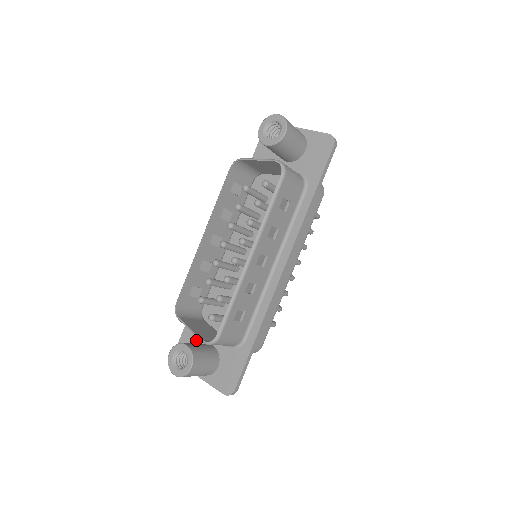
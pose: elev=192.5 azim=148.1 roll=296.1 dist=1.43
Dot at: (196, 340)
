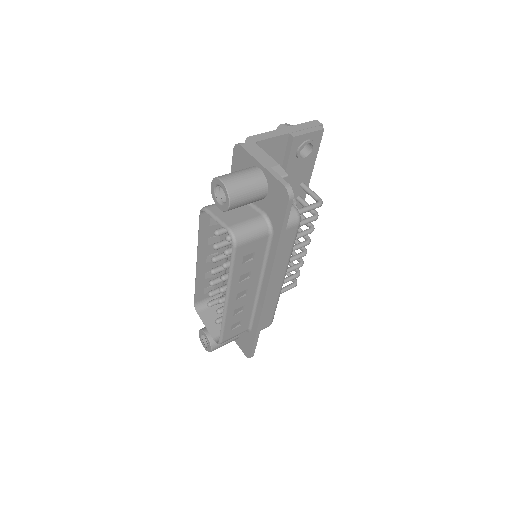
Dot at: occluded
